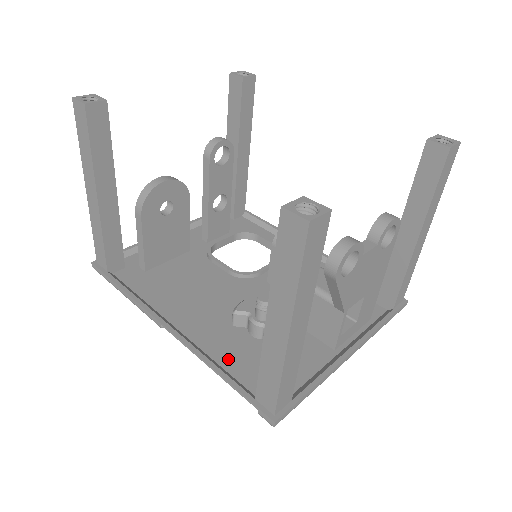
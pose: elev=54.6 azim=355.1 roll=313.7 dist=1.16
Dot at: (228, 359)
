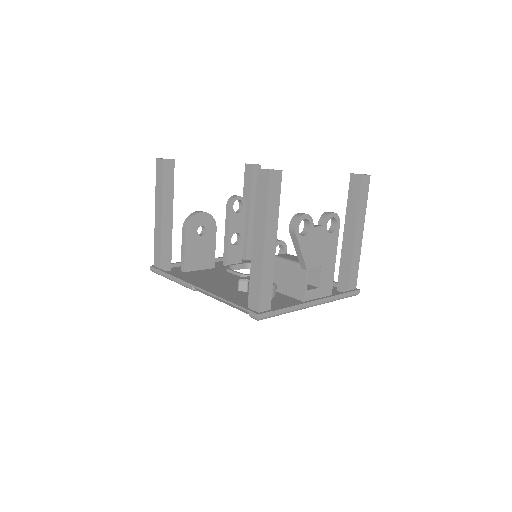
Dot at: (233, 299)
